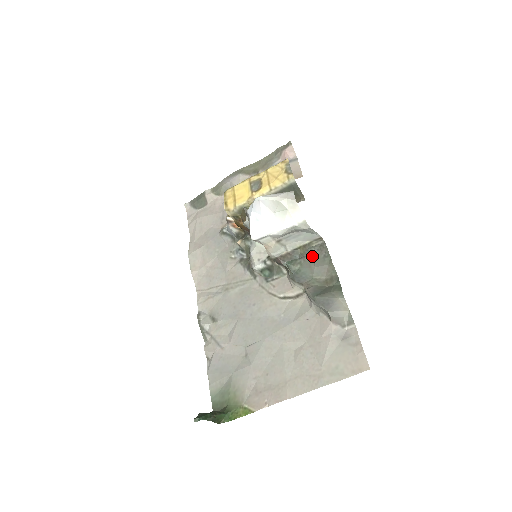
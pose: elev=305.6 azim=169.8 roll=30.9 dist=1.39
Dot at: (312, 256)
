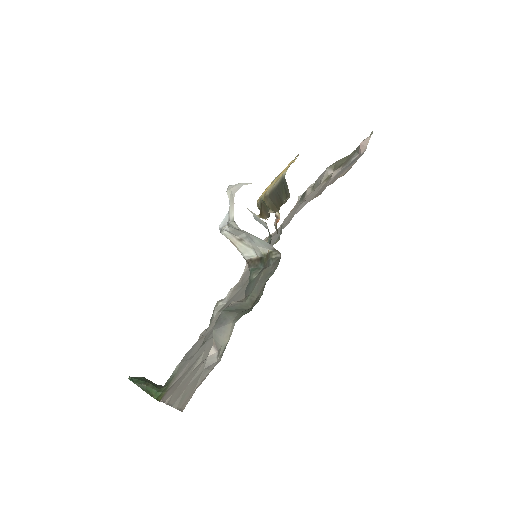
Dot at: (266, 269)
